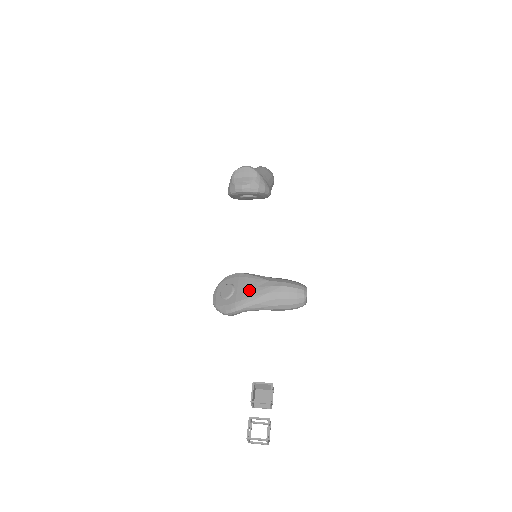
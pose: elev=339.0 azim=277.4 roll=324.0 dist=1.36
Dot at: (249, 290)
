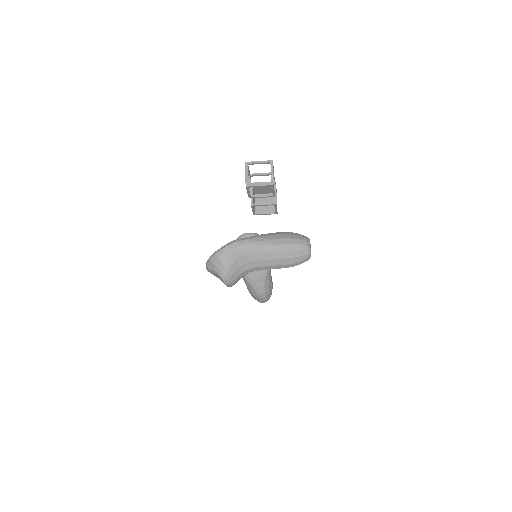
Dot at: occluded
